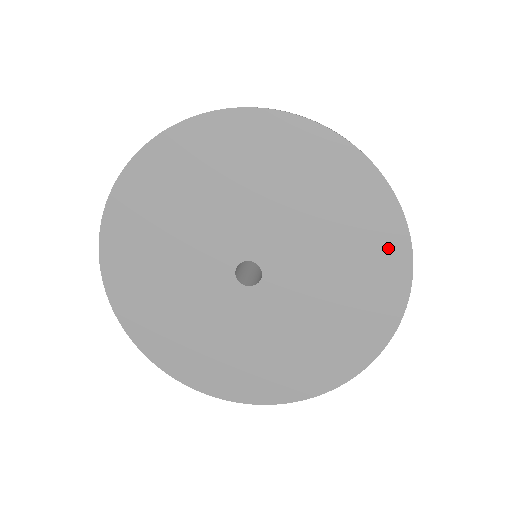
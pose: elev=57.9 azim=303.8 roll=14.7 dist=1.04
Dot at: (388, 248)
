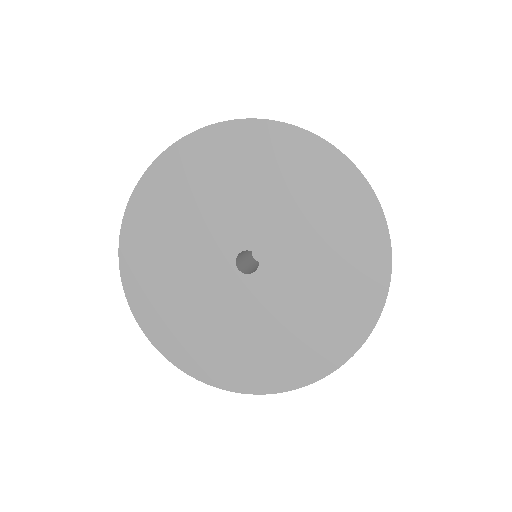
Dot at: (370, 243)
